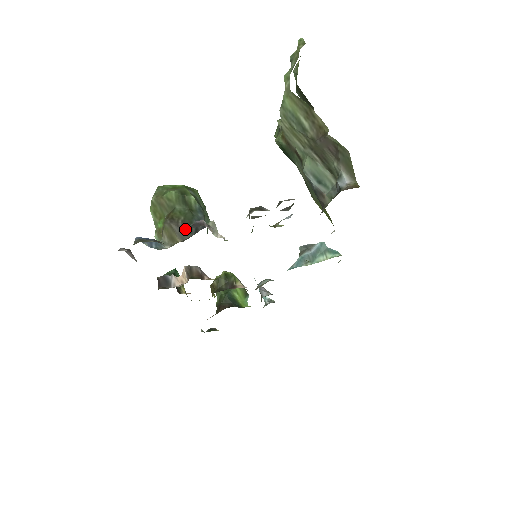
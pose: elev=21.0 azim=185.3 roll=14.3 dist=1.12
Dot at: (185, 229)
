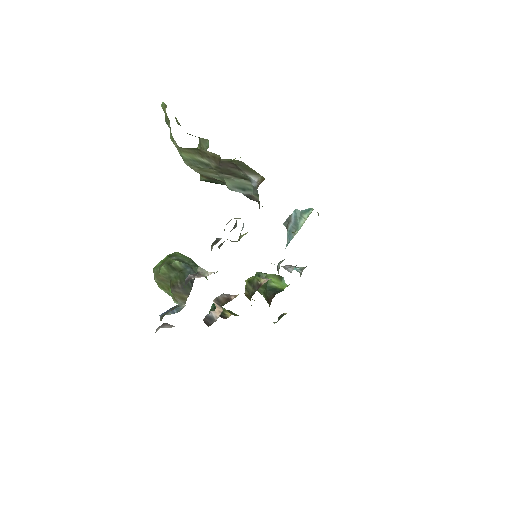
Dot at: (185, 287)
